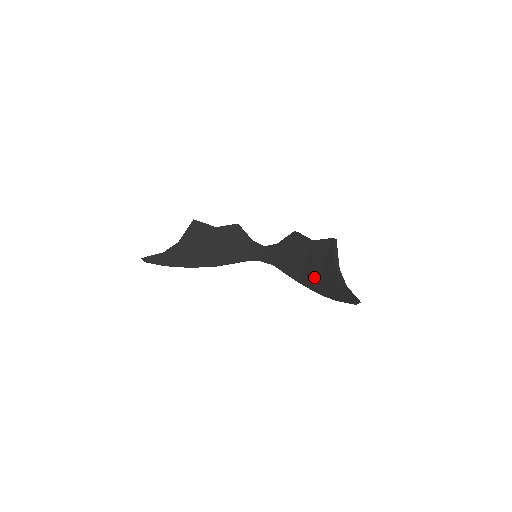
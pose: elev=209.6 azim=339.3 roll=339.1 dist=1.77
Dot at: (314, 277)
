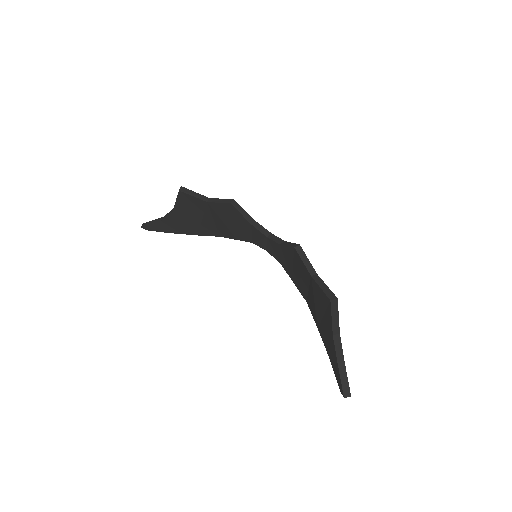
Dot at: (316, 316)
